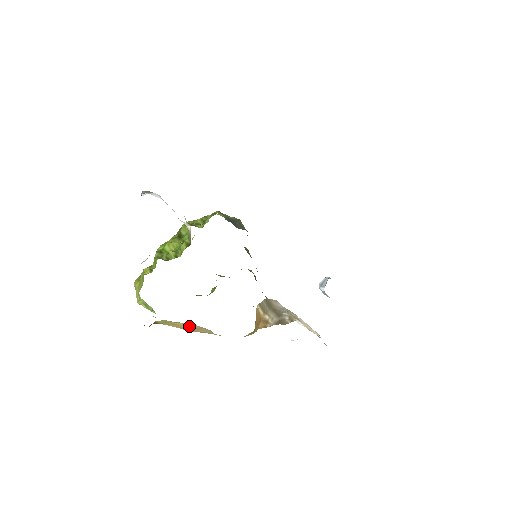
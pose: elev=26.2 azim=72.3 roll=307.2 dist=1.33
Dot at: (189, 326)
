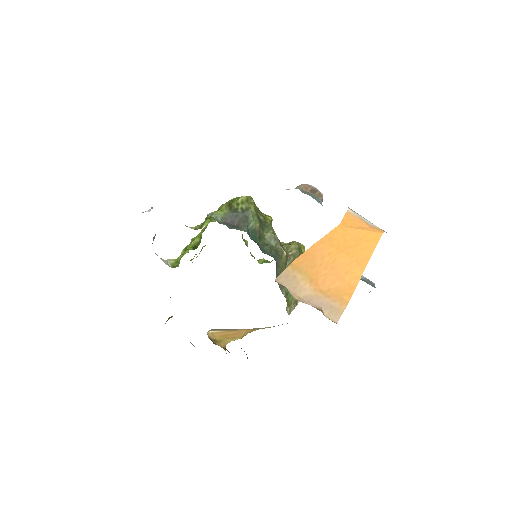
Dot at: occluded
